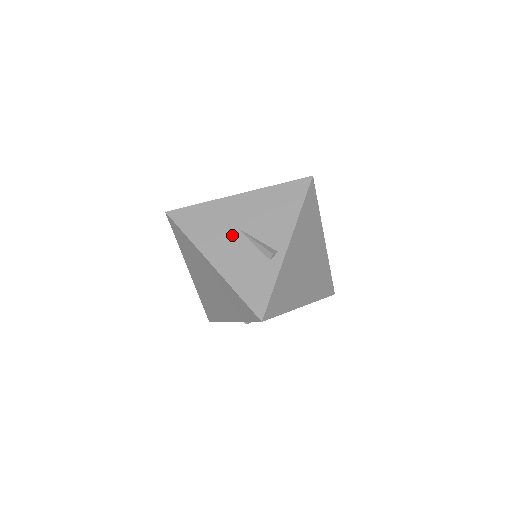
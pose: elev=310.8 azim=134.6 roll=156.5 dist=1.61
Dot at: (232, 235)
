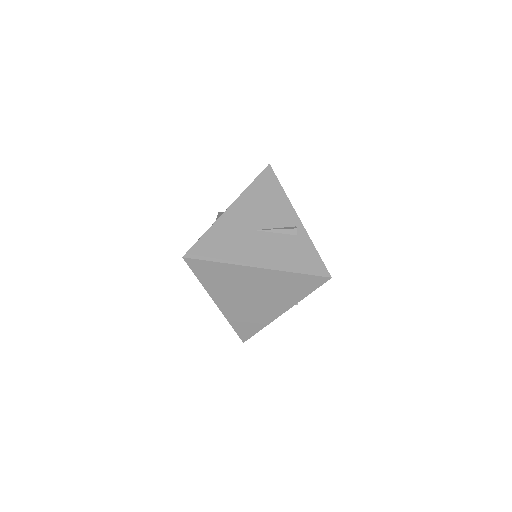
Dot at: (254, 237)
